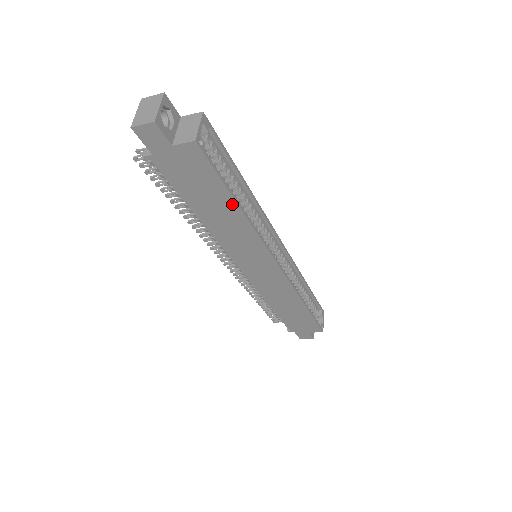
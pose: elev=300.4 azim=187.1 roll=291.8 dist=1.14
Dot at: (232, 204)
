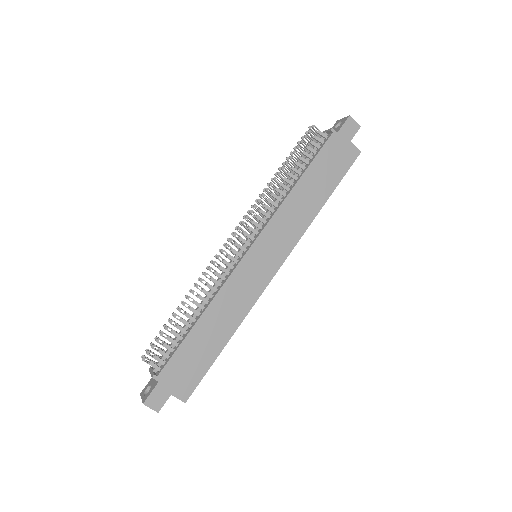
Dot at: (325, 196)
